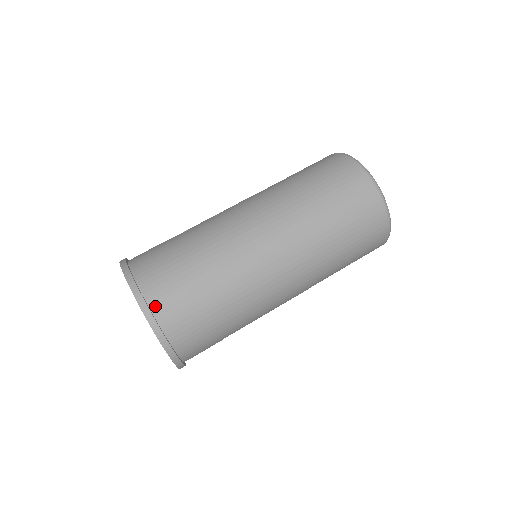
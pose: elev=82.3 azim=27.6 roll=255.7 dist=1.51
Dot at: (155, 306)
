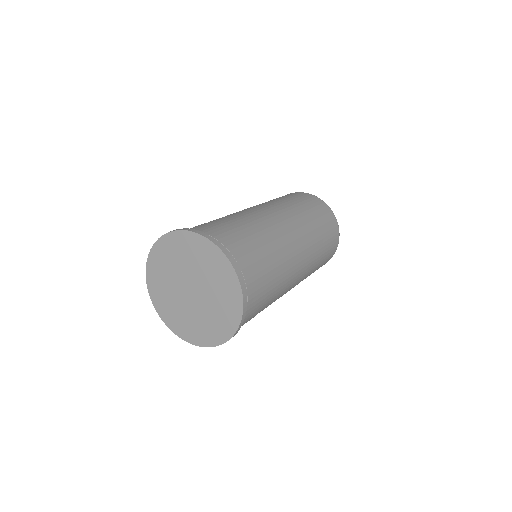
Dot at: (220, 243)
